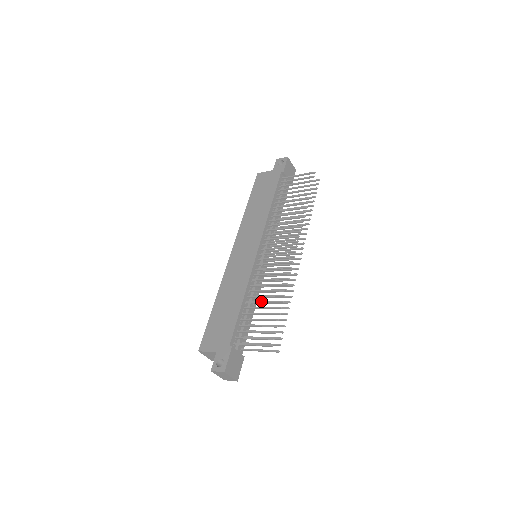
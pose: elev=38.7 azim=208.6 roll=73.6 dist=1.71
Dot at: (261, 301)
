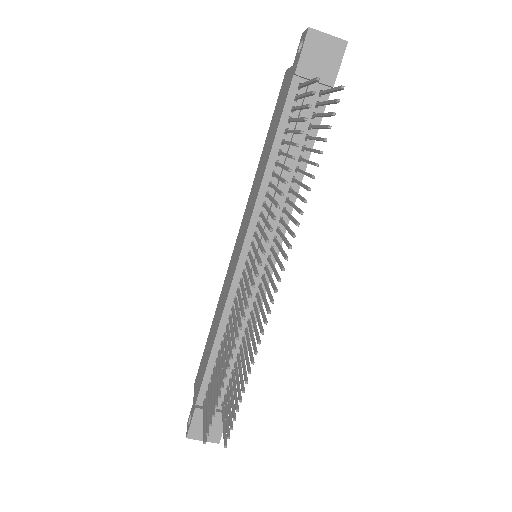
Dot at: (222, 356)
